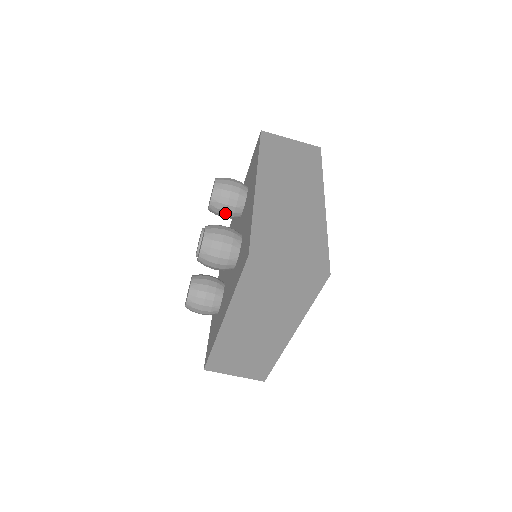
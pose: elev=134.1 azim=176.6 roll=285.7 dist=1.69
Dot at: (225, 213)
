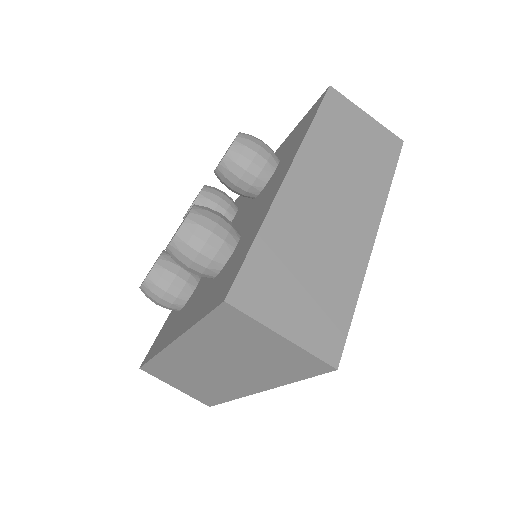
Dot at: (234, 187)
